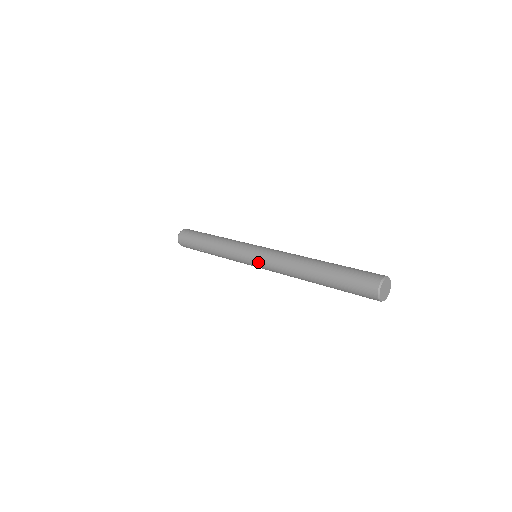
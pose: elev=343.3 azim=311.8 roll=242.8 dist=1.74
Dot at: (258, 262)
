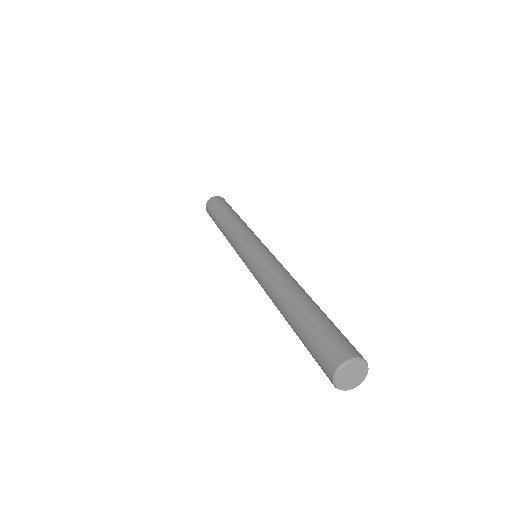
Dot at: (253, 255)
